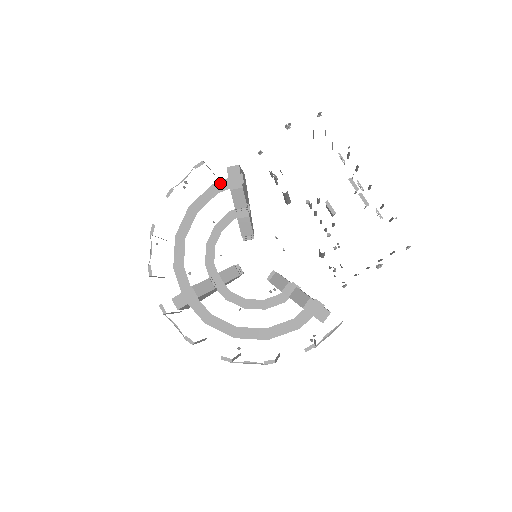
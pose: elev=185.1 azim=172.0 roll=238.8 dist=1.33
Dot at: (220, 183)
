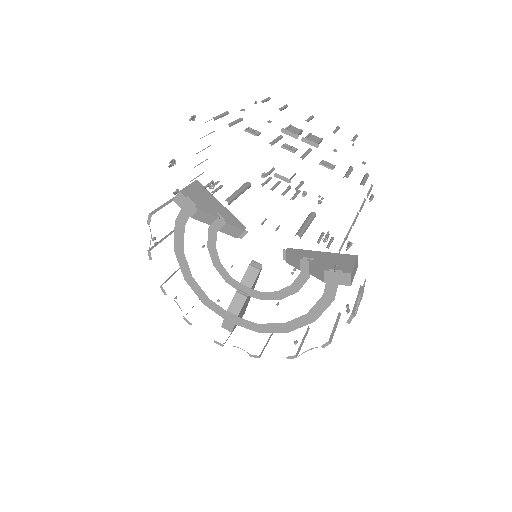
Dot at: (179, 217)
